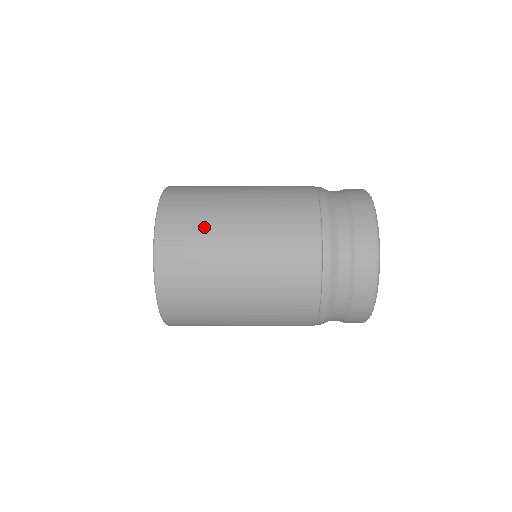
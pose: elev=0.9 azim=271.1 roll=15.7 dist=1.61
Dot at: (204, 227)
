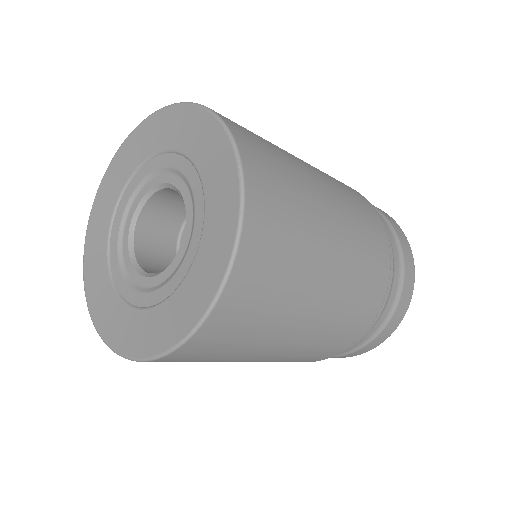
Dot at: (261, 137)
